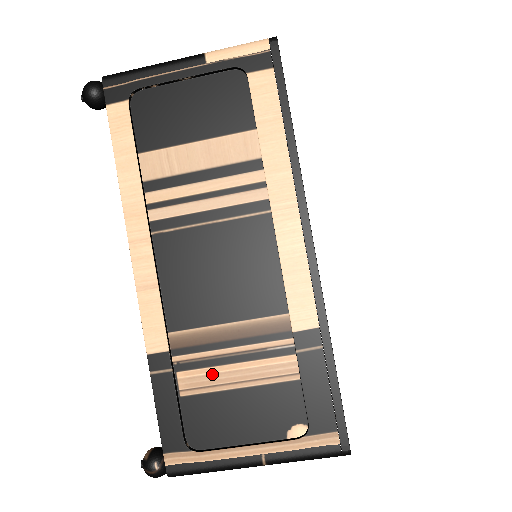
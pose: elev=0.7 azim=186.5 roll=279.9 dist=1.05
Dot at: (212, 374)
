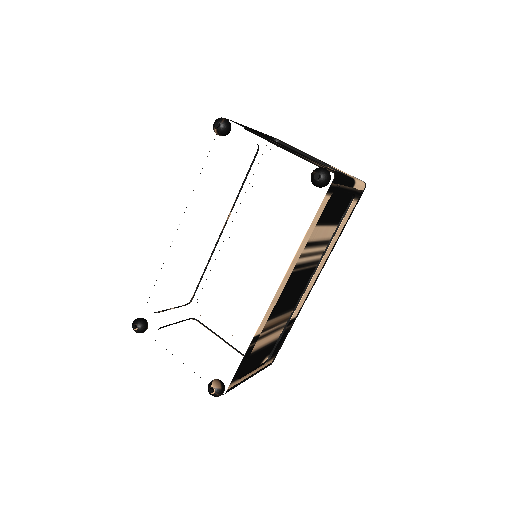
Dot at: (262, 341)
